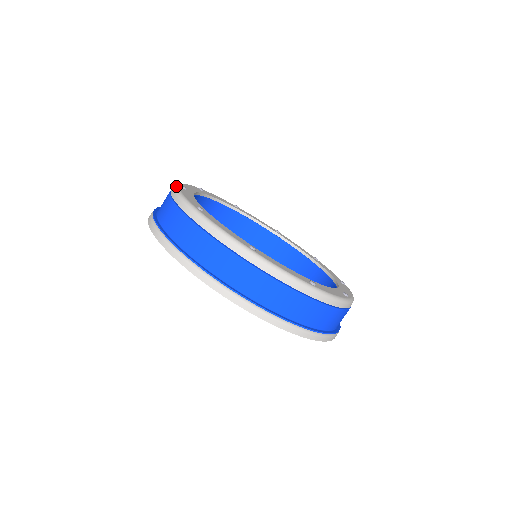
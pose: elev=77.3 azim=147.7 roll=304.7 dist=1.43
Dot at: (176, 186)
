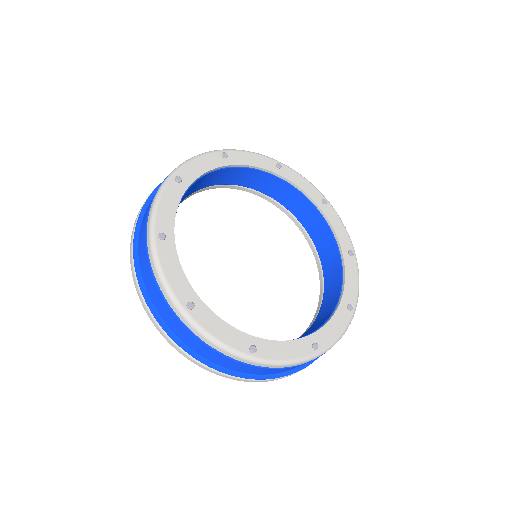
Dot at: (167, 179)
